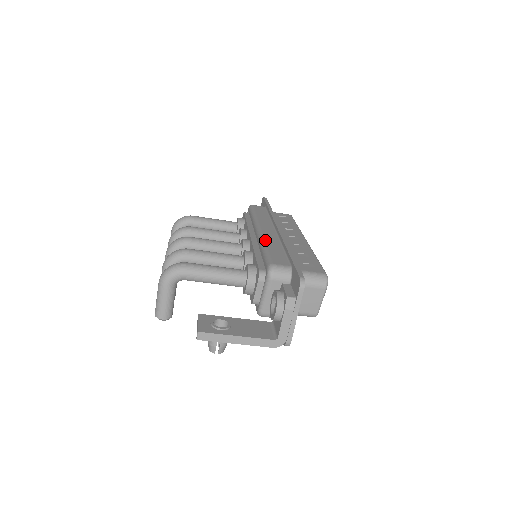
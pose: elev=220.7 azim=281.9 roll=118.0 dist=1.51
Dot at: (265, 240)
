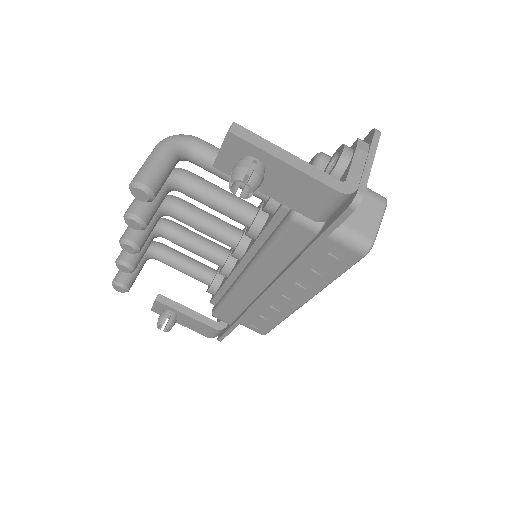
Dot at: occluded
